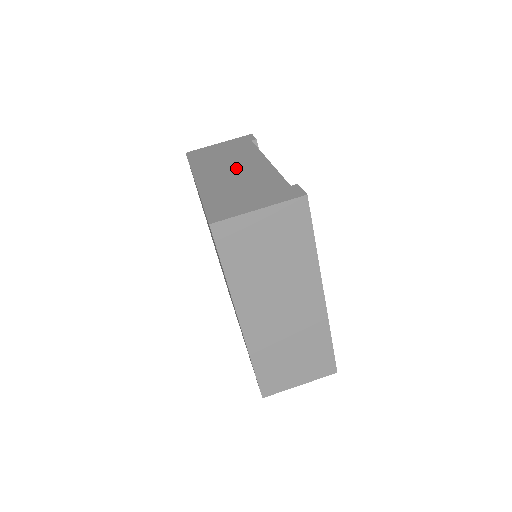
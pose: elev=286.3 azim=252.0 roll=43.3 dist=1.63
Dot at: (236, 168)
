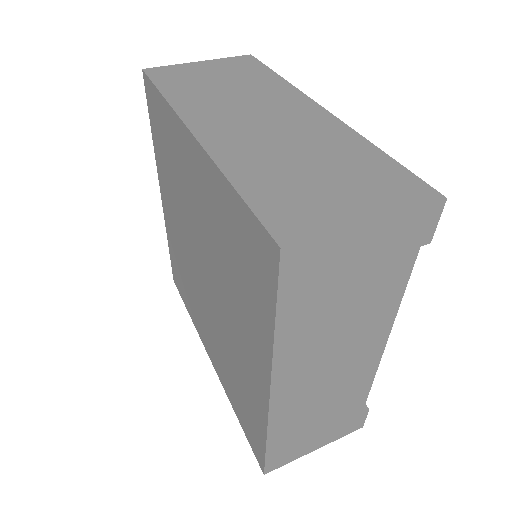
Dot at: occluded
